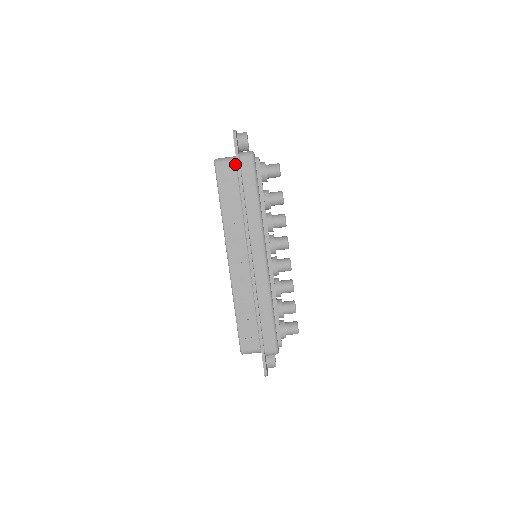
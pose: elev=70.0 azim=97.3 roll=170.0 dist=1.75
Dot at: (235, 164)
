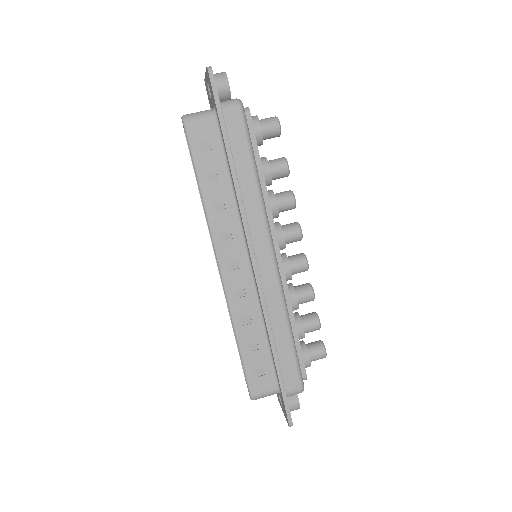
Dot at: (215, 120)
